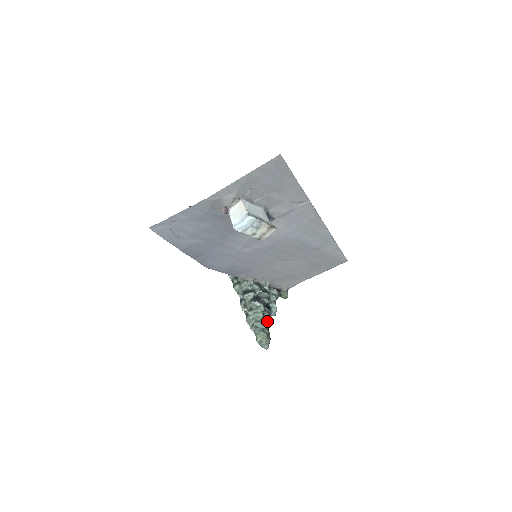
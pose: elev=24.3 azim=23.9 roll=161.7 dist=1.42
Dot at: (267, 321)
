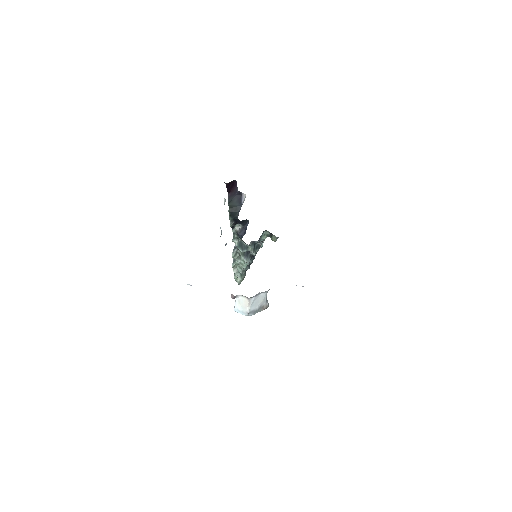
Dot at: occluded
